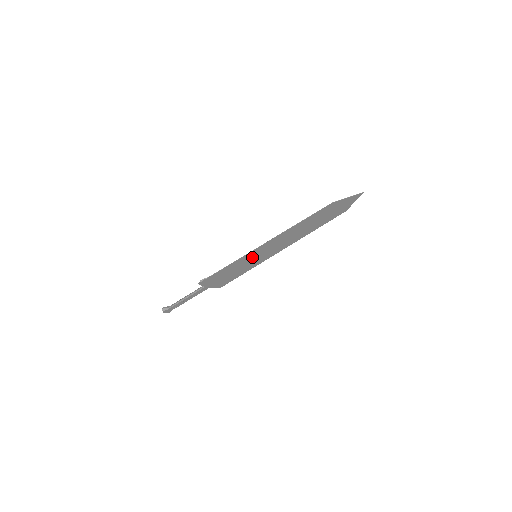
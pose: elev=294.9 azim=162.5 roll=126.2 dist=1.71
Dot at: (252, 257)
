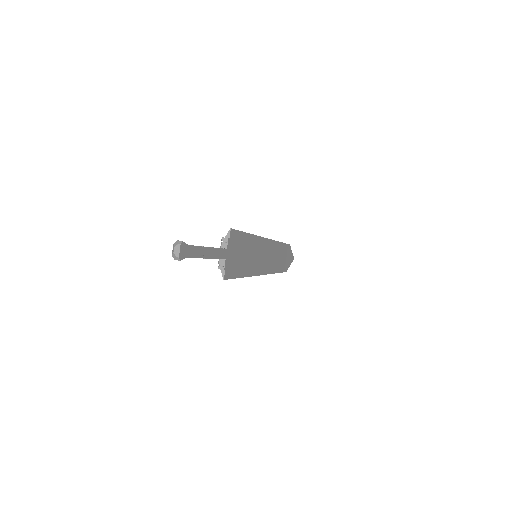
Dot at: (257, 250)
